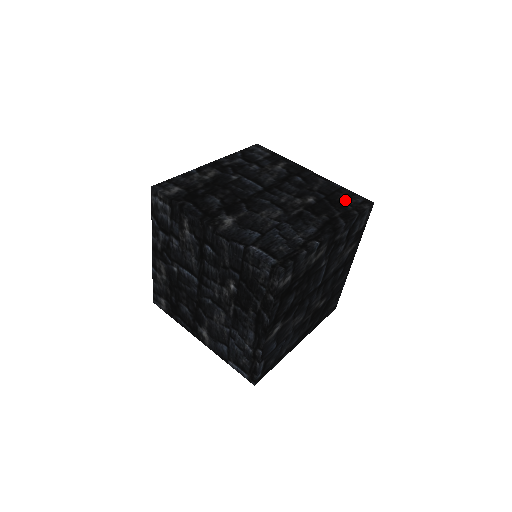
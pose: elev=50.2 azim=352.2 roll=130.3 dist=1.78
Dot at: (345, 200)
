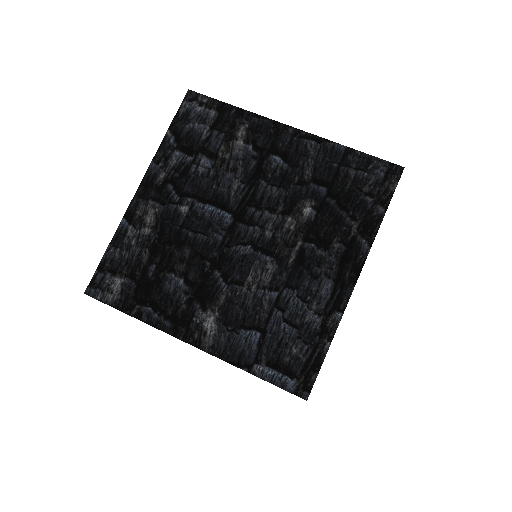
Dot at: (359, 184)
